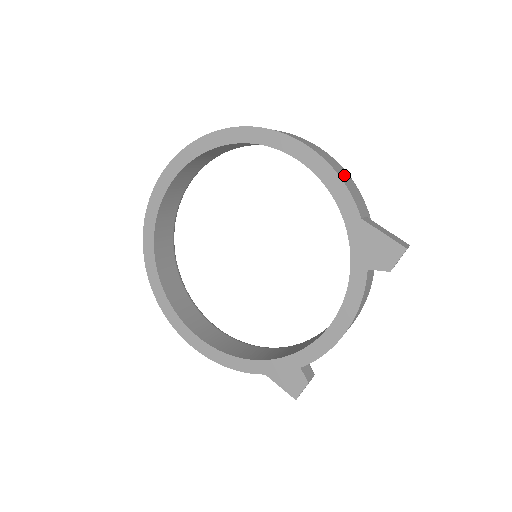
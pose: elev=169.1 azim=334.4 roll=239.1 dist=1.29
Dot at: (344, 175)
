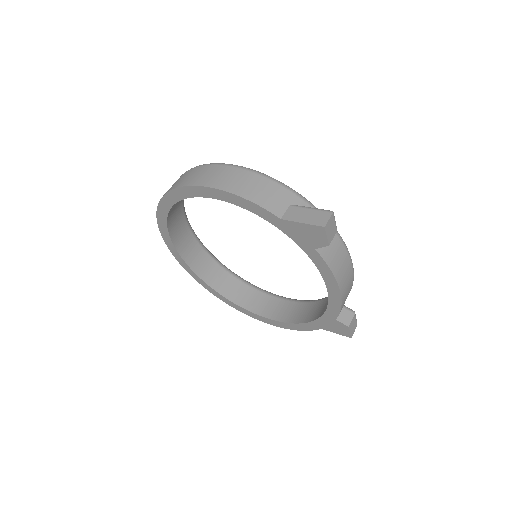
Dot at: (251, 186)
